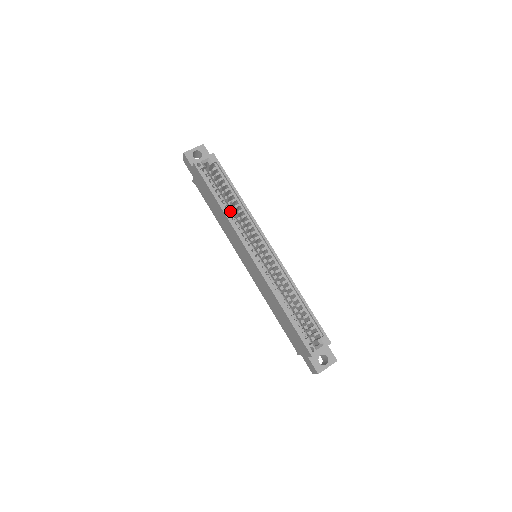
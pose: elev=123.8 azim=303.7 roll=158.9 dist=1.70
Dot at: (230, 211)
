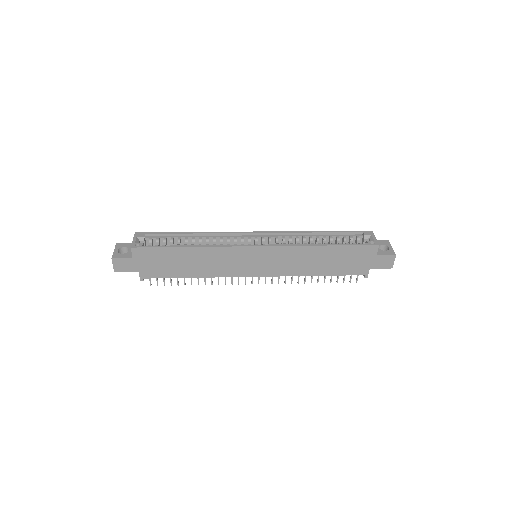
Dot at: occluded
